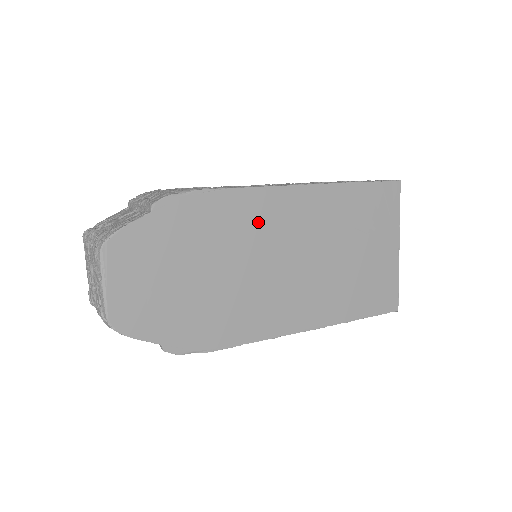
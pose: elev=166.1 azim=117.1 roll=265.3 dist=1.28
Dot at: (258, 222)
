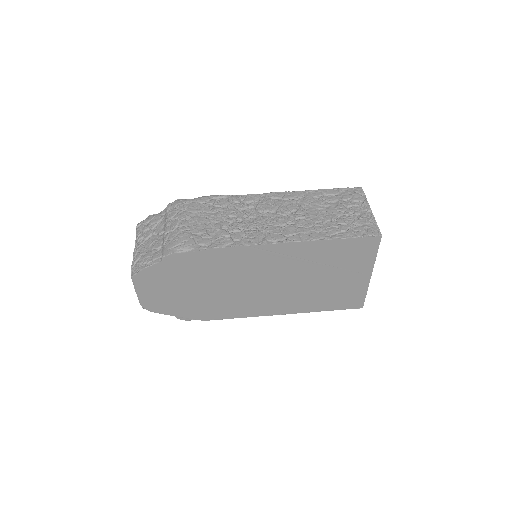
Dot at: (242, 264)
